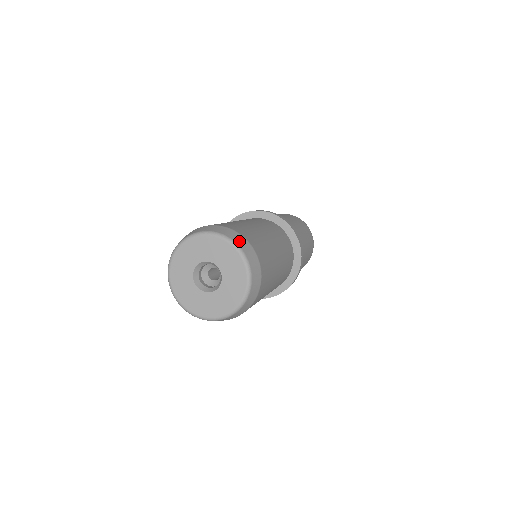
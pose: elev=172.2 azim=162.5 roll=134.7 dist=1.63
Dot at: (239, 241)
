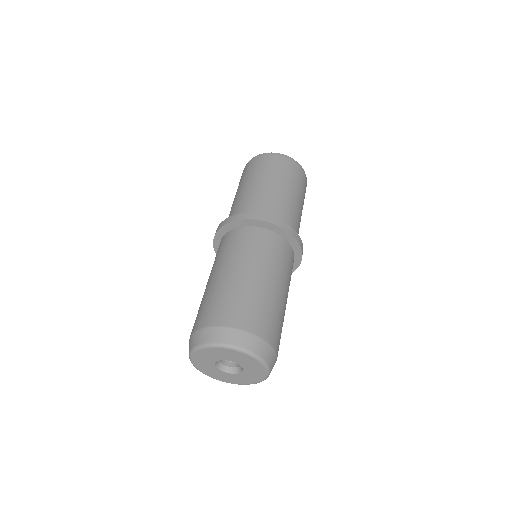
Dot at: (240, 341)
